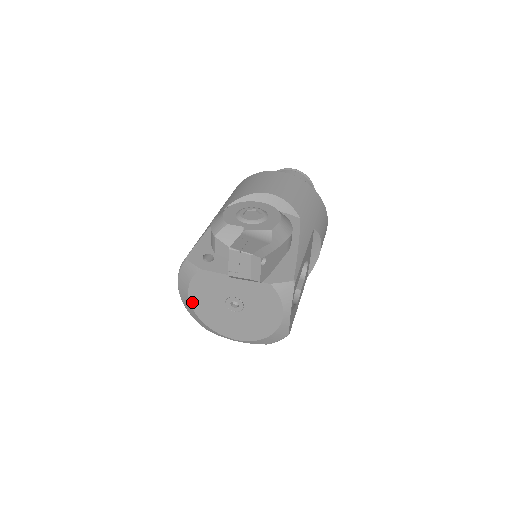
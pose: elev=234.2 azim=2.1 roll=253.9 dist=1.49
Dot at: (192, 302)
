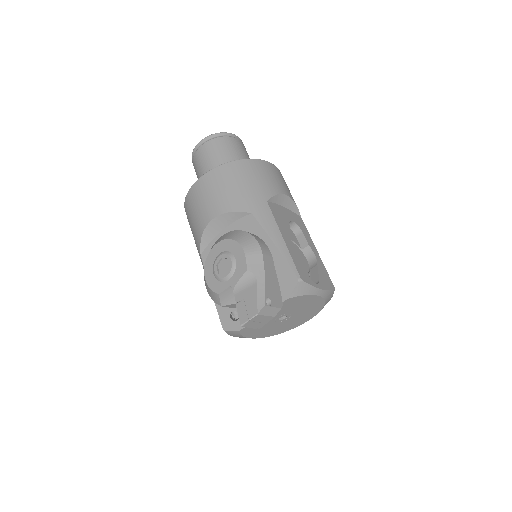
Dot at: (258, 337)
